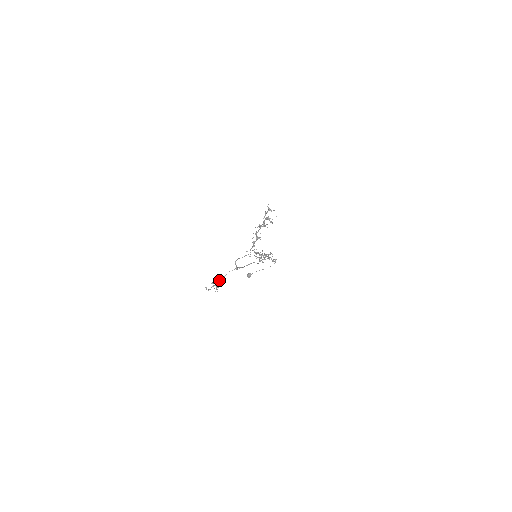
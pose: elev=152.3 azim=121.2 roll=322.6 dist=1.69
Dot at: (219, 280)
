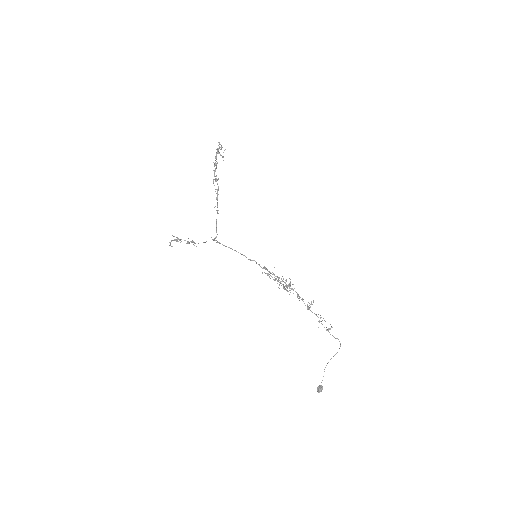
Dot at: (188, 243)
